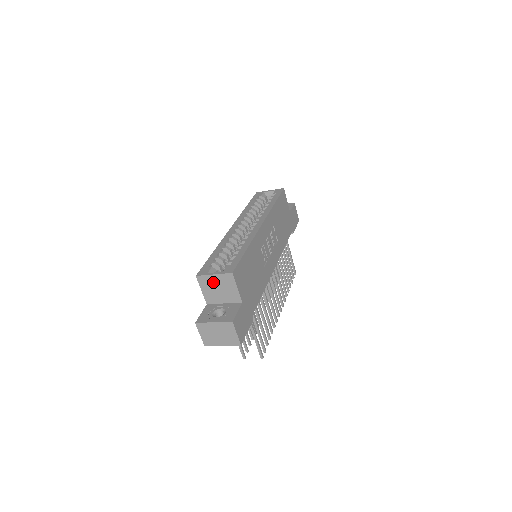
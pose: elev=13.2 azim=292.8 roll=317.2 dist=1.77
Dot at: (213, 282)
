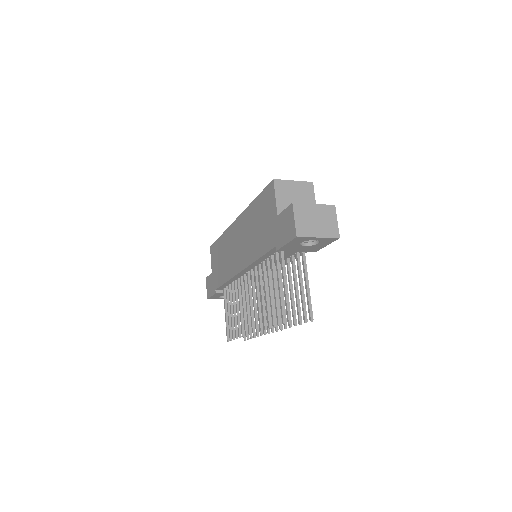
Dot at: (291, 189)
